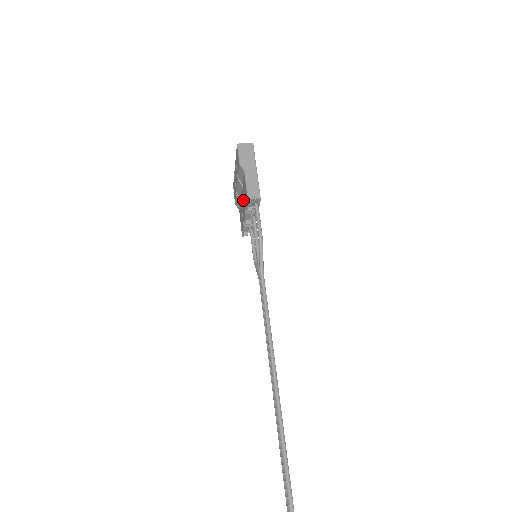
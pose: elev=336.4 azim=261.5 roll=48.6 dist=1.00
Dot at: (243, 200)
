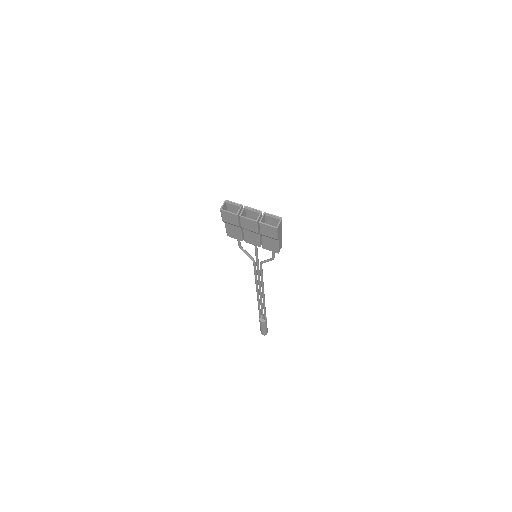
Dot at: (257, 240)
